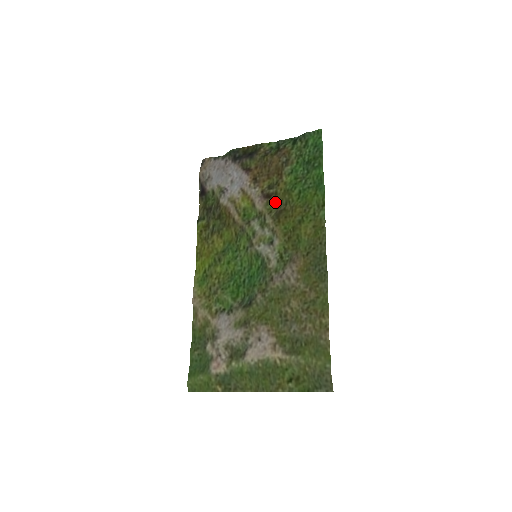
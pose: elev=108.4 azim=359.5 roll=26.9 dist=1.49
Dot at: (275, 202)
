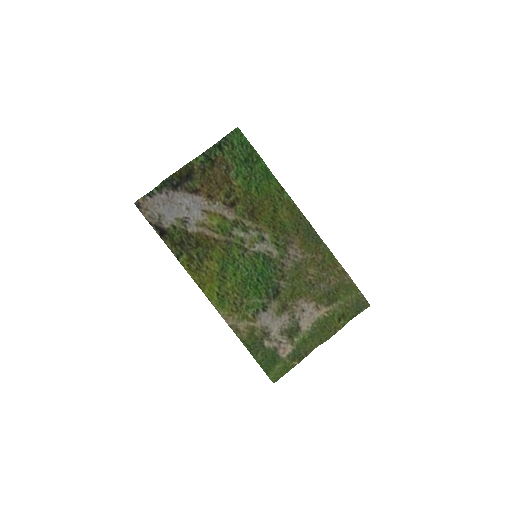
Dot at: (241, 206)
